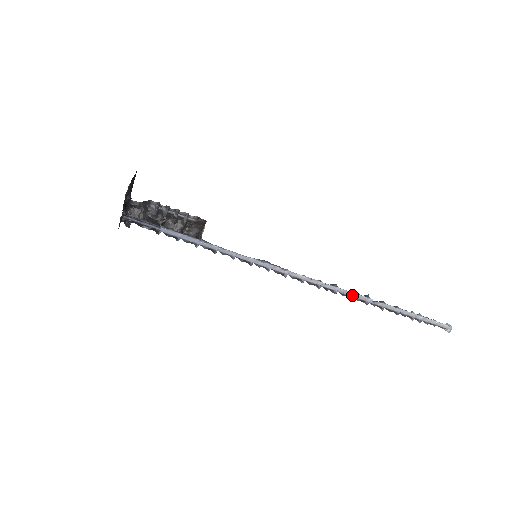
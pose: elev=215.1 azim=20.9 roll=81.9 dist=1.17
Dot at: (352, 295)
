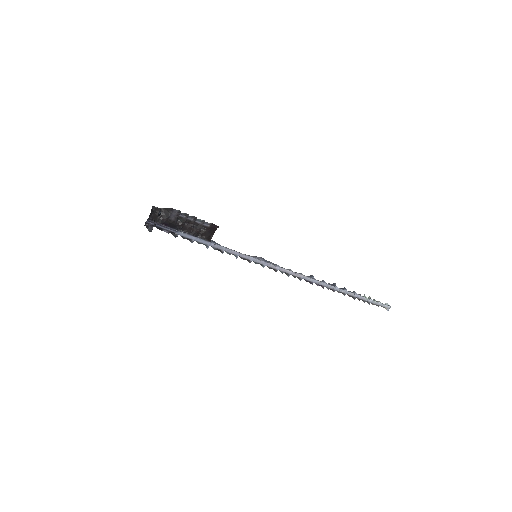
Dot at: (325, 285)
